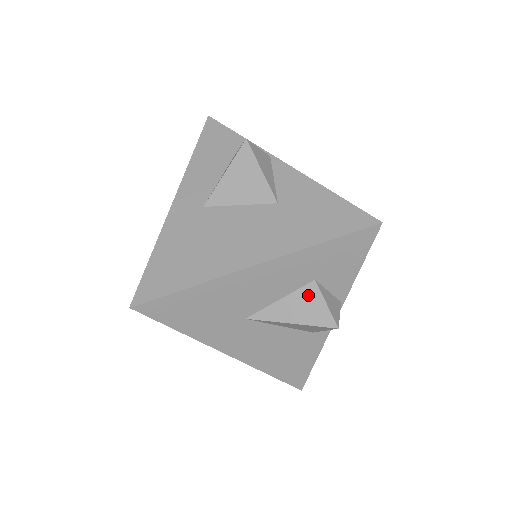
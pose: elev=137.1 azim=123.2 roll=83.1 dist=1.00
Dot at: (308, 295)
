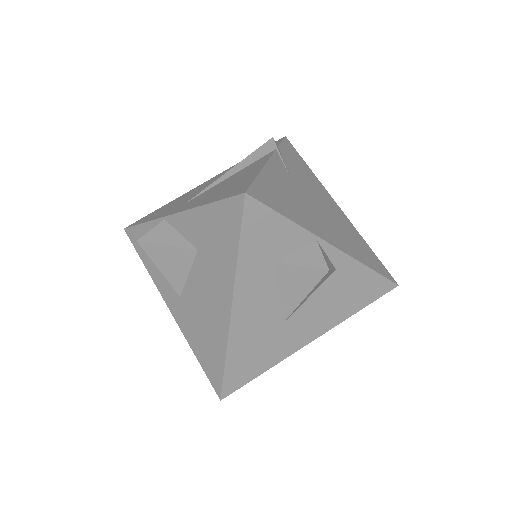
Dot at: (287, 274)
